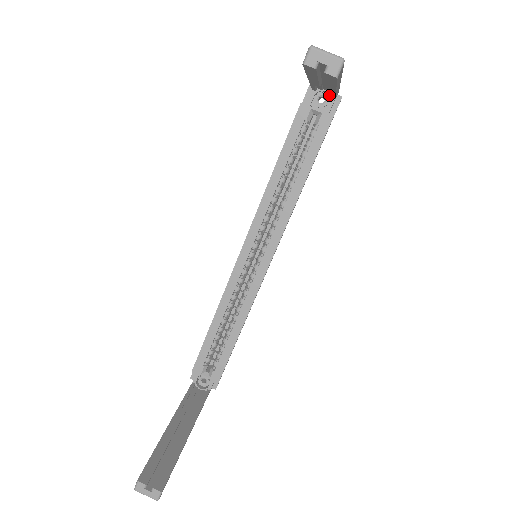
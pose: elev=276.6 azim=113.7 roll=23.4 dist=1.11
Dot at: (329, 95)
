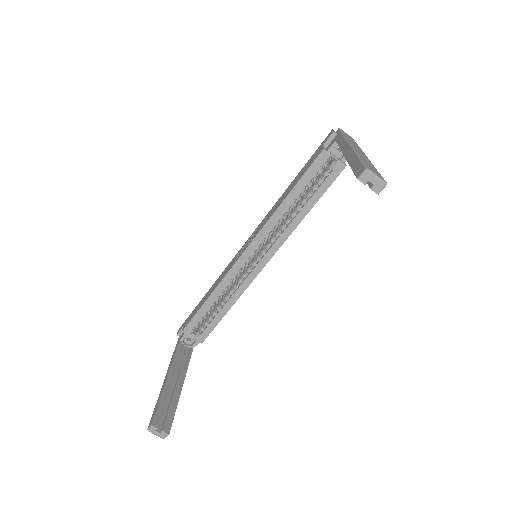
Dot at: occluded
